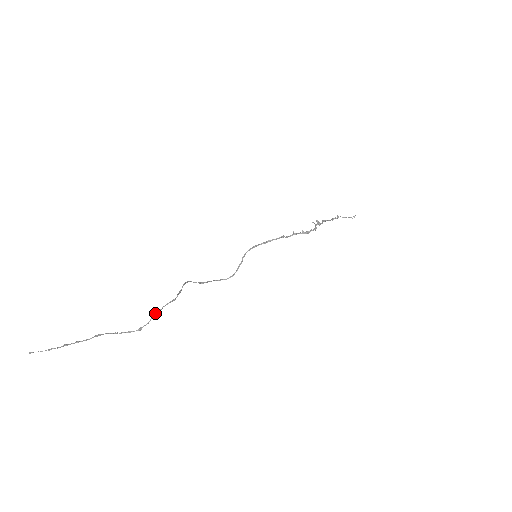
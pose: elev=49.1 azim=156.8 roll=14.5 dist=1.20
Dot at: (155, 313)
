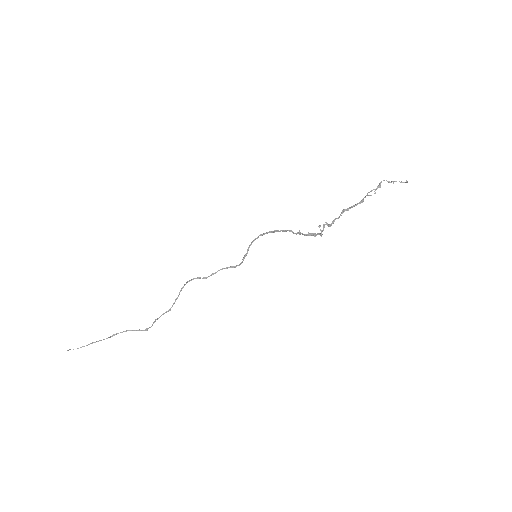
Dot at: (155, 320)
